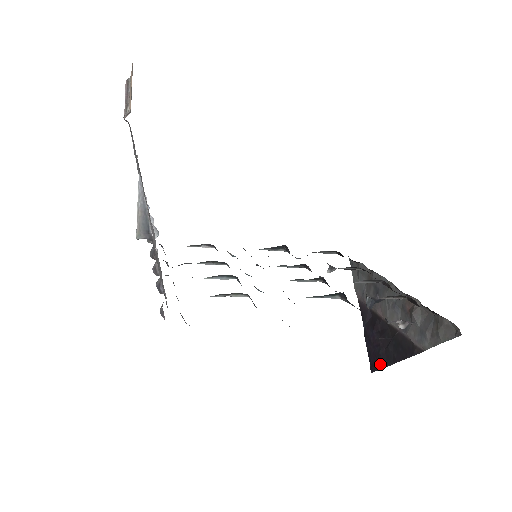
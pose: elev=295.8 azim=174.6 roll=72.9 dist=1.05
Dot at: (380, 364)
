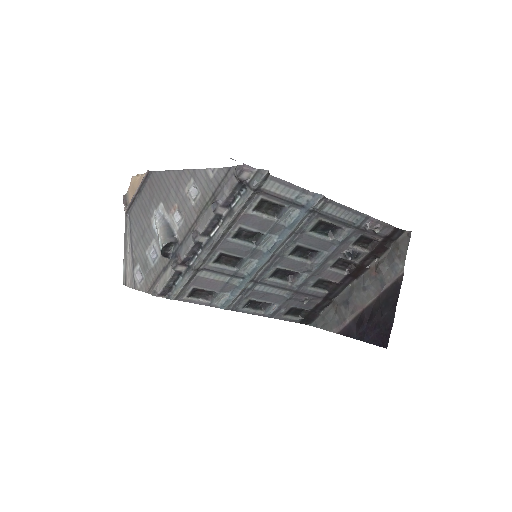
Dot at: (387, 331)
